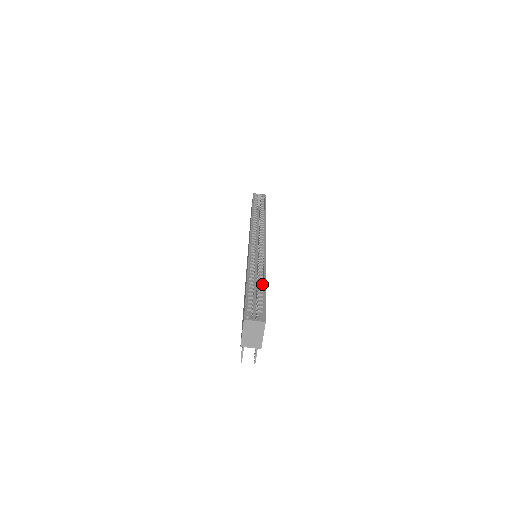
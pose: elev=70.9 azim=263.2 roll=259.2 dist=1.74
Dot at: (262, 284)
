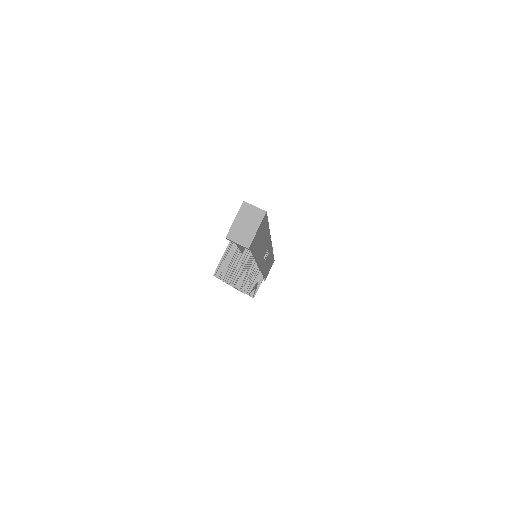
Dot at: occluded
